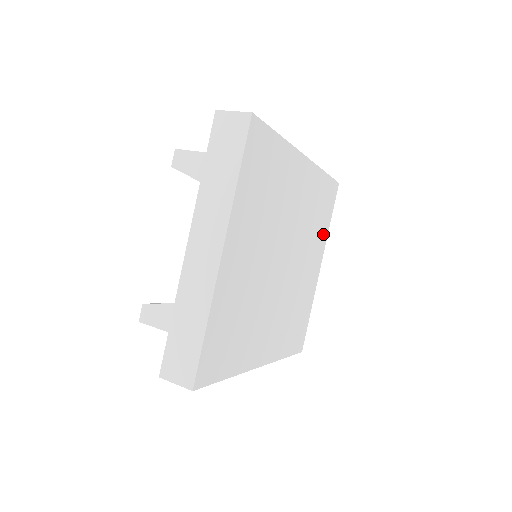
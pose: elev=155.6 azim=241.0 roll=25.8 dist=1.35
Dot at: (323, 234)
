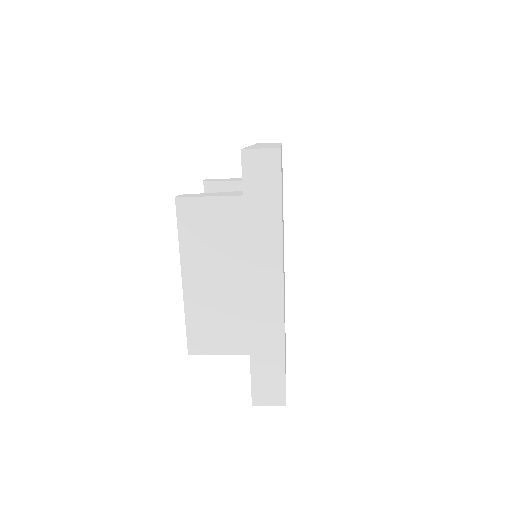
Dot at: occluded
